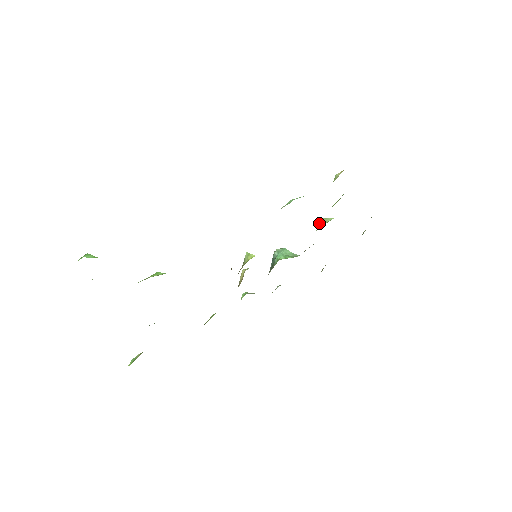
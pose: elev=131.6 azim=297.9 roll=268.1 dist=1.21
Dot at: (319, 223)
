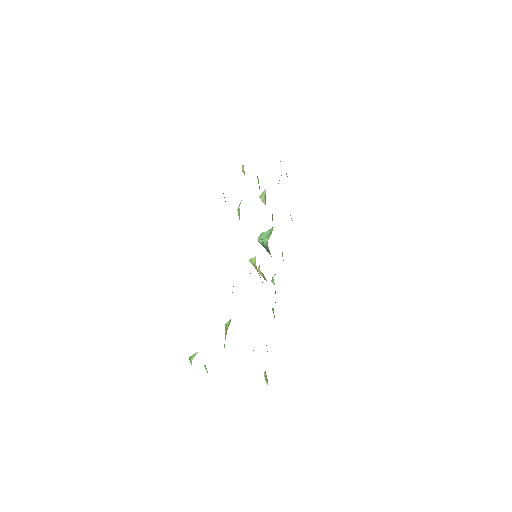
Dot at: (262, 200)
